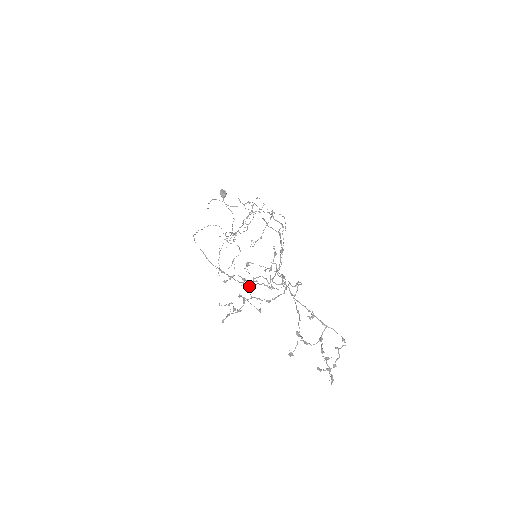
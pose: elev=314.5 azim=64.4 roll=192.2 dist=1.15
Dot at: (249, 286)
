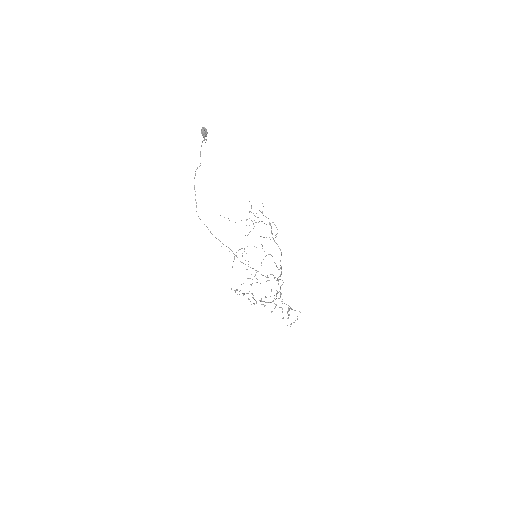
Dot at: occluded
